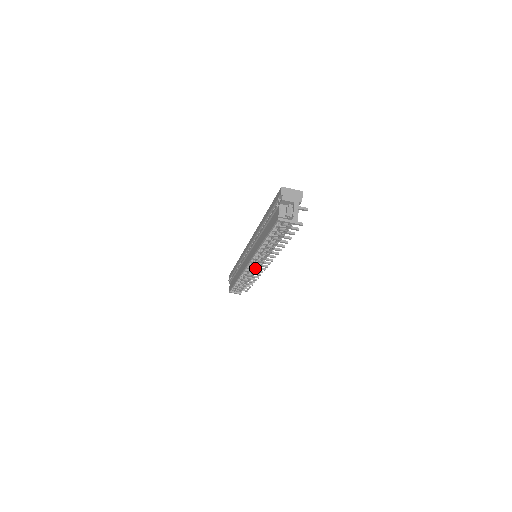
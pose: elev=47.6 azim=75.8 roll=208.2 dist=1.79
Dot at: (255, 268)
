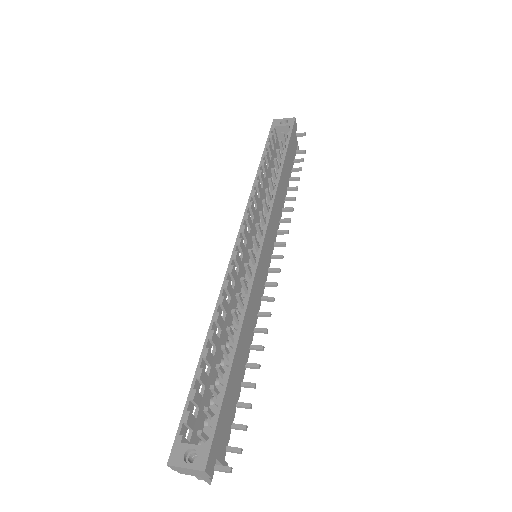
Dot at: occluded
